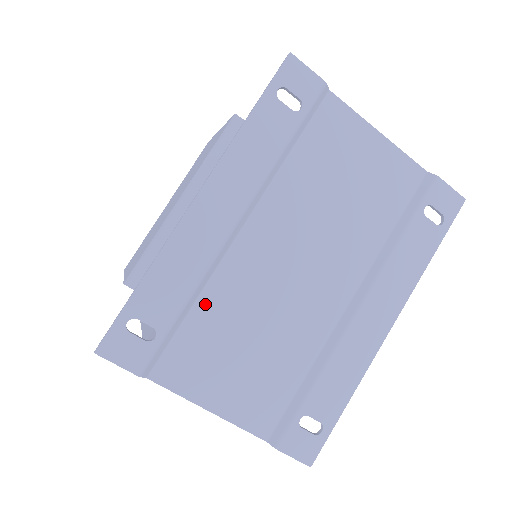
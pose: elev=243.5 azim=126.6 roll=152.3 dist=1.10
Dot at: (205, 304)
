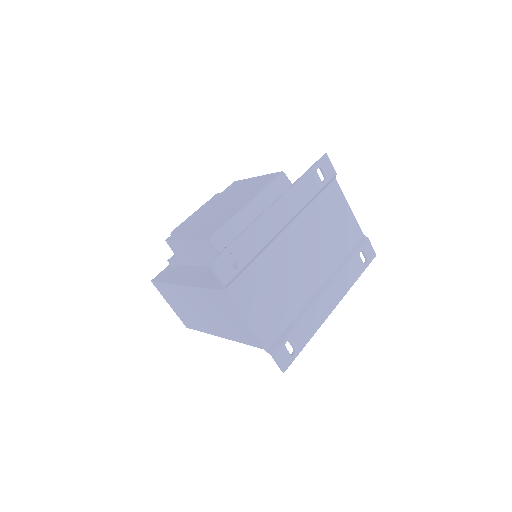
Dot at: (261, 261)
